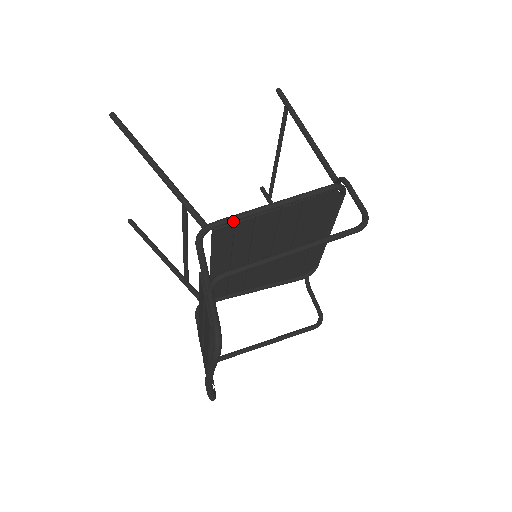
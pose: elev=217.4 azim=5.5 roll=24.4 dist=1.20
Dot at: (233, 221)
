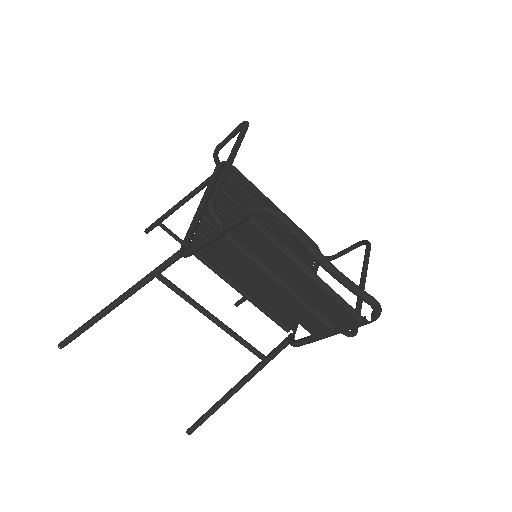
Dot at: (192, 230)
